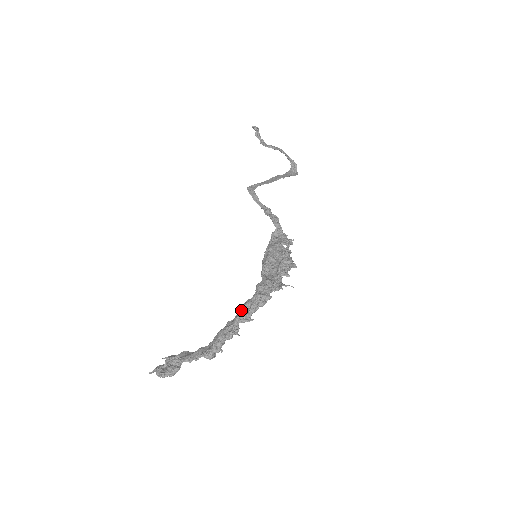
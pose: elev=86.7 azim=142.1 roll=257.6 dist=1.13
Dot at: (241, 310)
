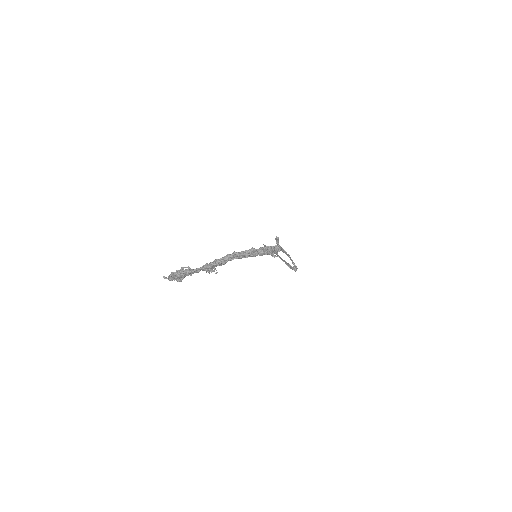
Dot at: (239, 252)
